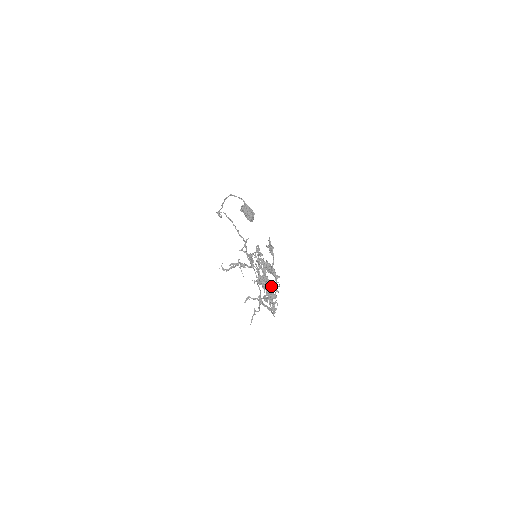
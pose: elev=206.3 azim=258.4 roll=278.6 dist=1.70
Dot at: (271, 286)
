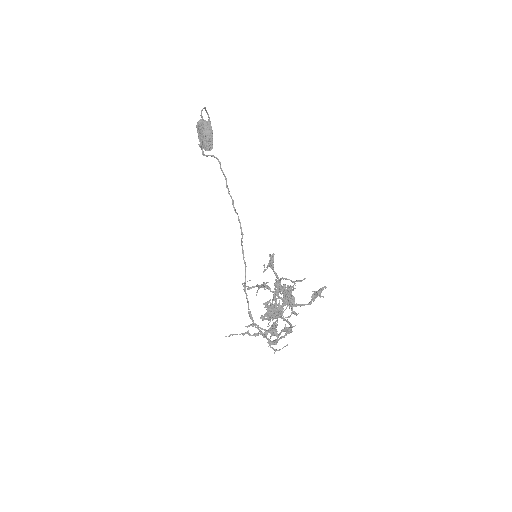
Dot at: occluded
